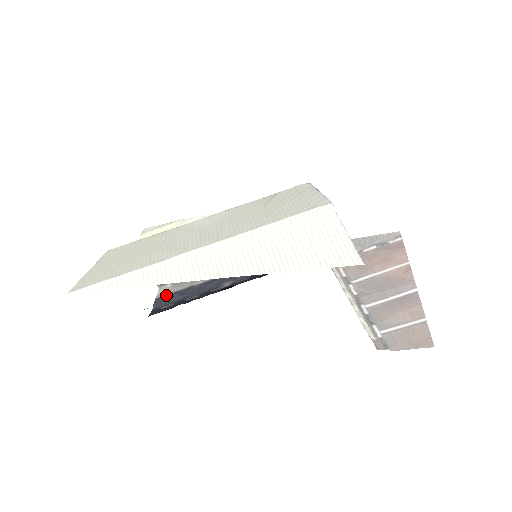
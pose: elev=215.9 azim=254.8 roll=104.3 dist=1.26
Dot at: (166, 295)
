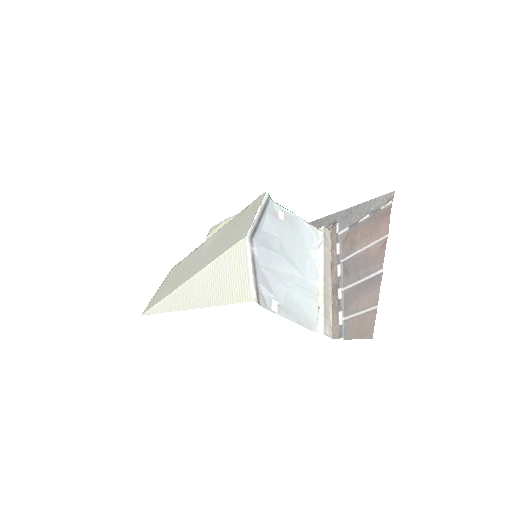
Dot at: occluded
